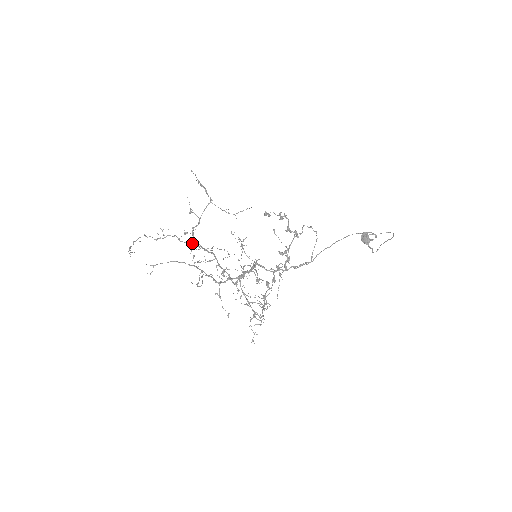
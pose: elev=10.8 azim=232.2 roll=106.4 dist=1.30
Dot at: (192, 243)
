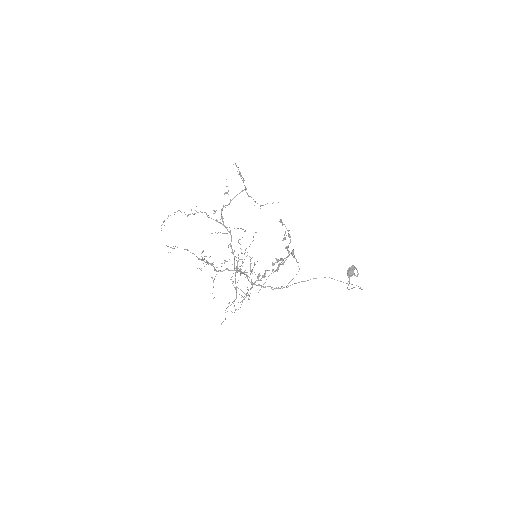
Dot at: (217, 221)
